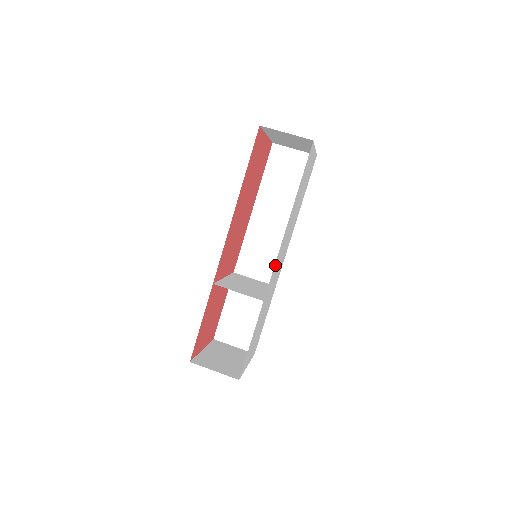
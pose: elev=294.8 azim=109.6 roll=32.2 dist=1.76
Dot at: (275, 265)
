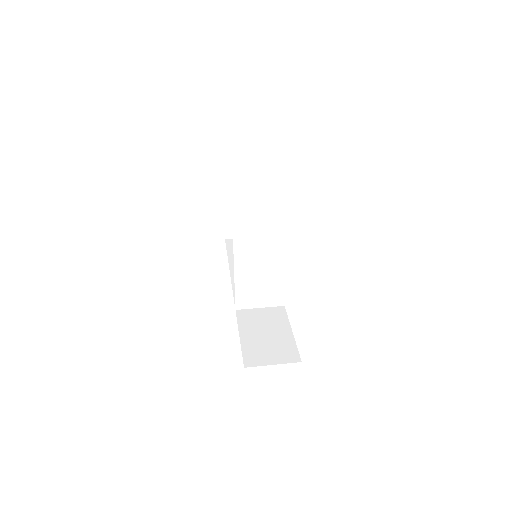
Dot at: occluded
